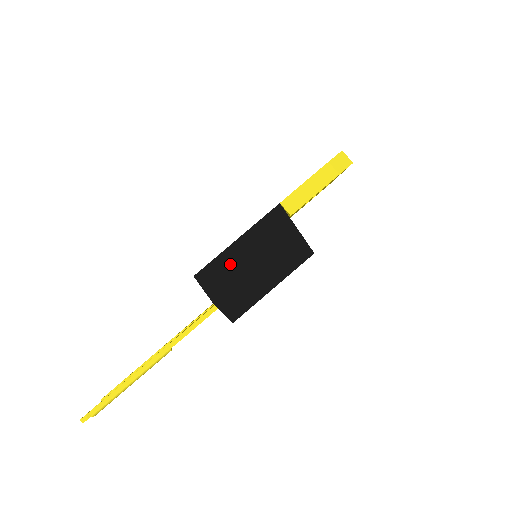
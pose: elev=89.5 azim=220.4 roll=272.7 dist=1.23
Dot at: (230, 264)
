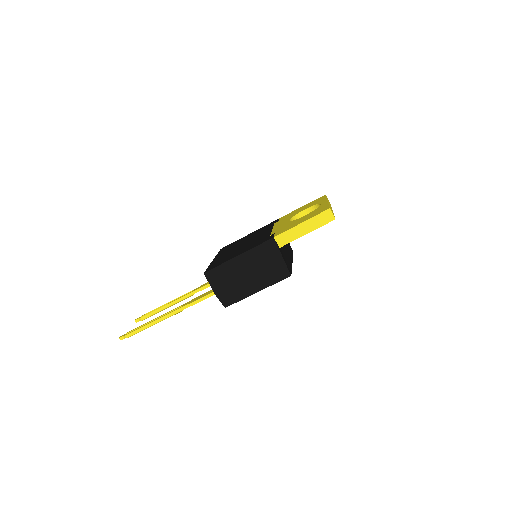
Dot at: (230, 271)
